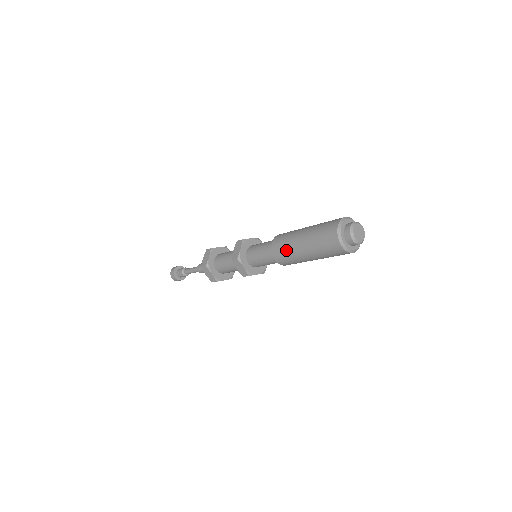
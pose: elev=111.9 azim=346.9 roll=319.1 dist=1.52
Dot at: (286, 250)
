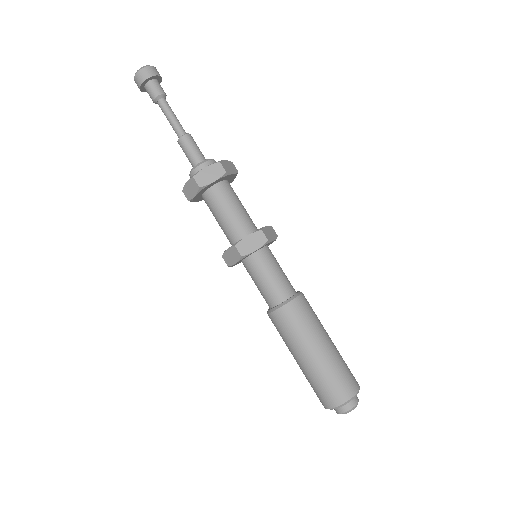
Dot at: (290, 333)
